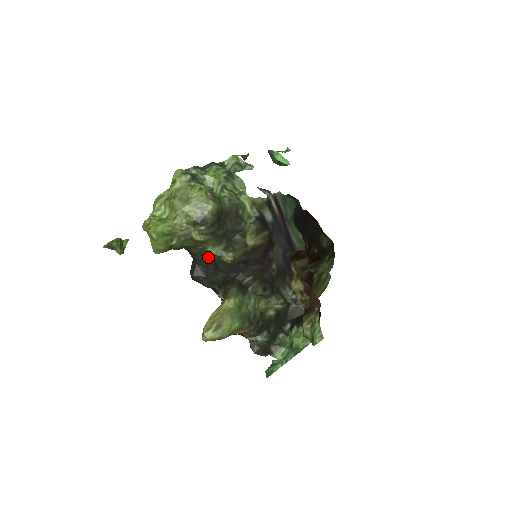
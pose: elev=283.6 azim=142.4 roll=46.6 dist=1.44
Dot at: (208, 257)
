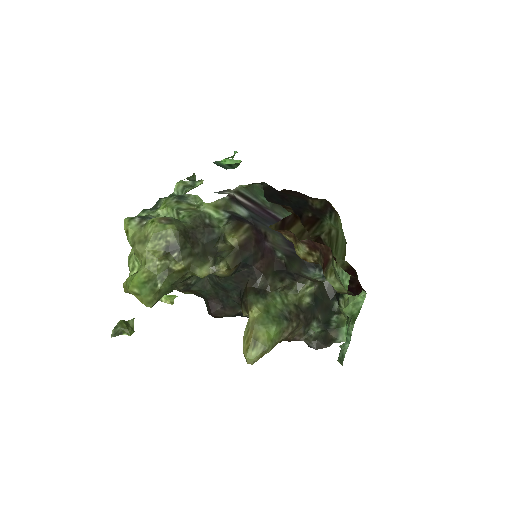
Dot at: (212, 286)
